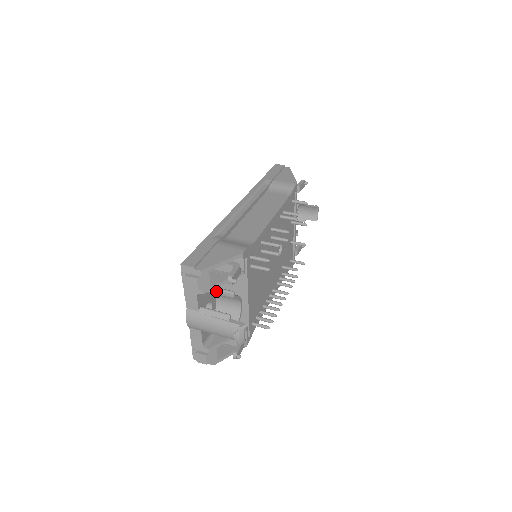
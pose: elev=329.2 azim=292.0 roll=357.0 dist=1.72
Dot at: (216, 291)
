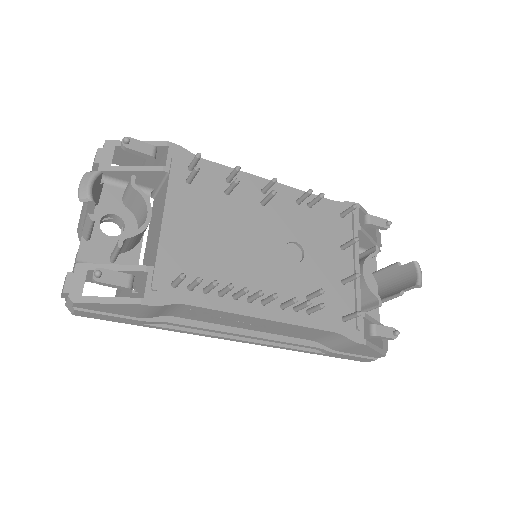
Dot at: (125, 190)
